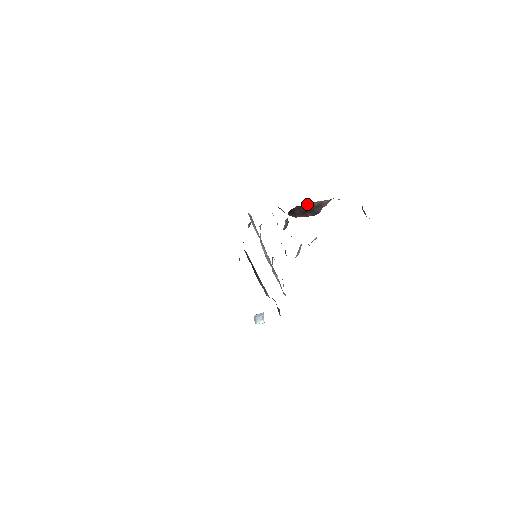
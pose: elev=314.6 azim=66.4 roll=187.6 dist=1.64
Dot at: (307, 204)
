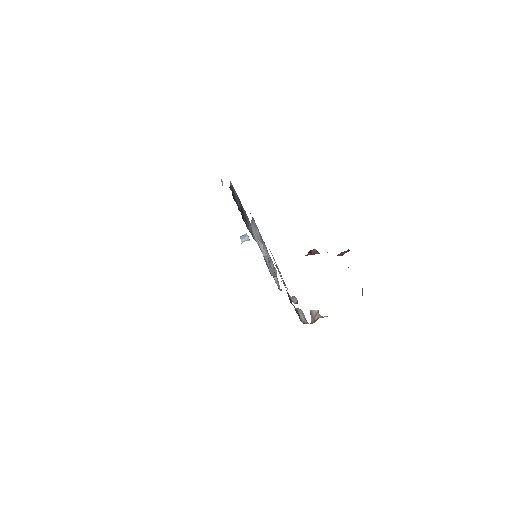
Dot at: occluded
